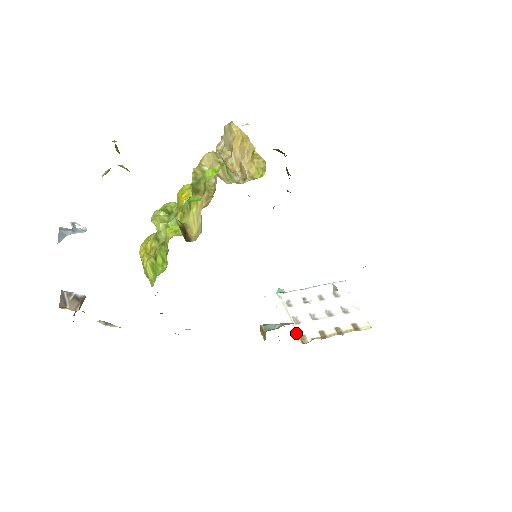
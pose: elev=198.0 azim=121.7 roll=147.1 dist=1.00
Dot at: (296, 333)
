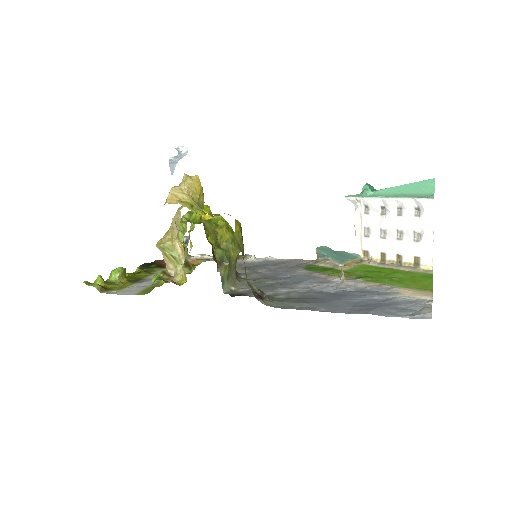
Dot at: (361, 247)
